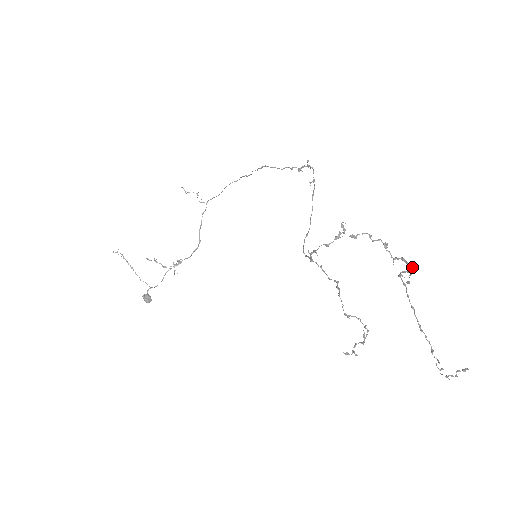
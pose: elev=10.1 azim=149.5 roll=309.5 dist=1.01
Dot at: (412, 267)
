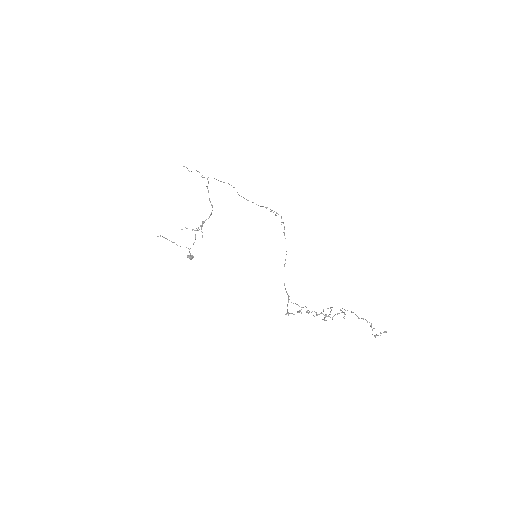
Dot at: (345, 314)
